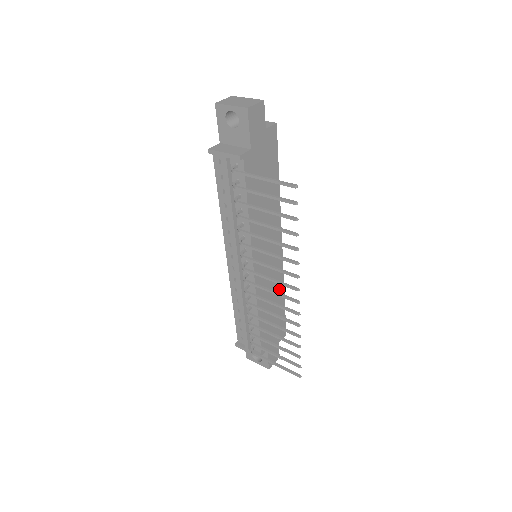
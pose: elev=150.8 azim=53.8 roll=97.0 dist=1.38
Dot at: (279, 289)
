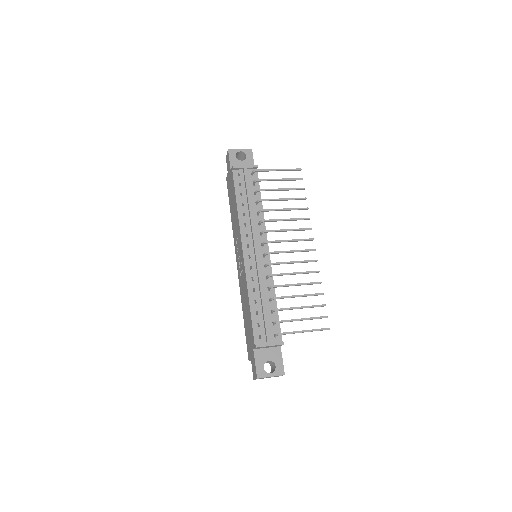
Dot at: occluded
